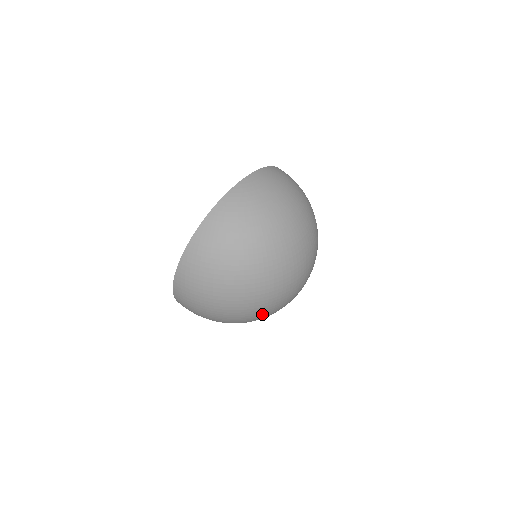
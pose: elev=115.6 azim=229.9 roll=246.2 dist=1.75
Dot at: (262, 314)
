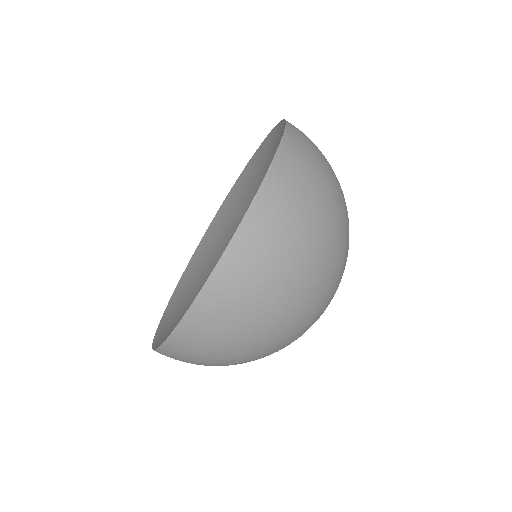
Dot at: occluded
